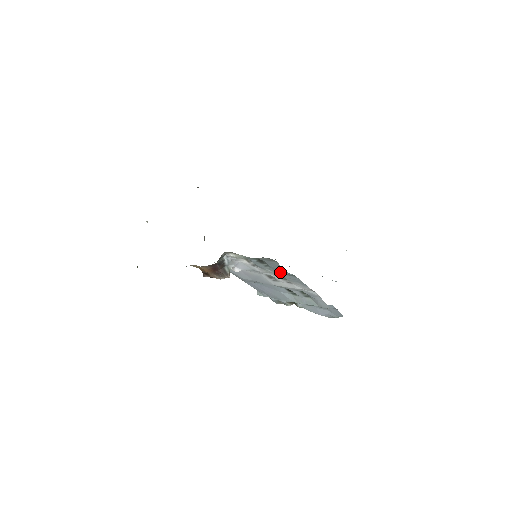
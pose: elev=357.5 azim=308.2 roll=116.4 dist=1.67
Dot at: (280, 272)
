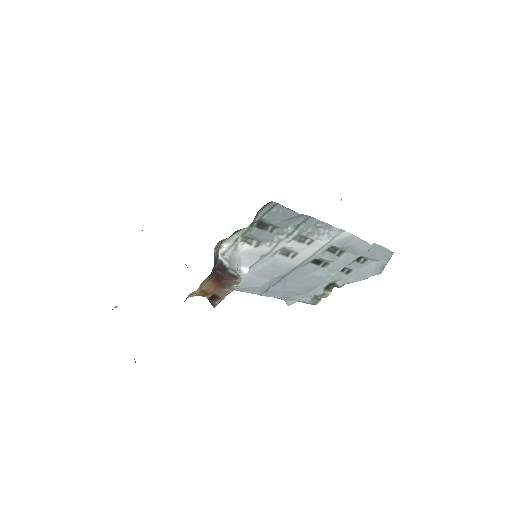
Dot at: (291, 226)
